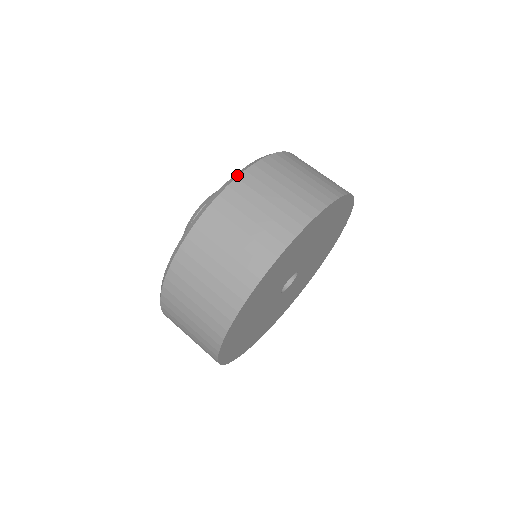
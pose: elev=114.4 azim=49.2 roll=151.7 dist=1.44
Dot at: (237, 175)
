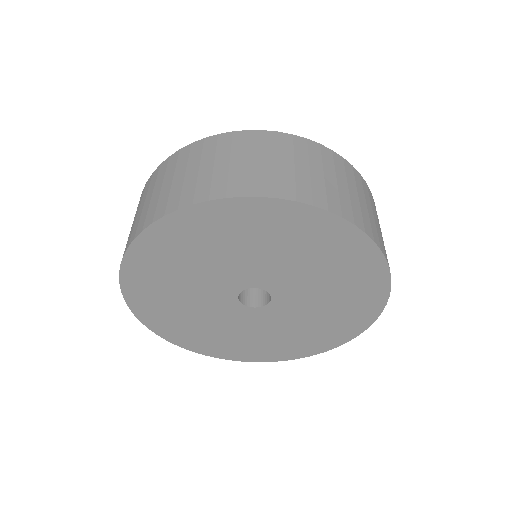
Dot at: (223, 133)
